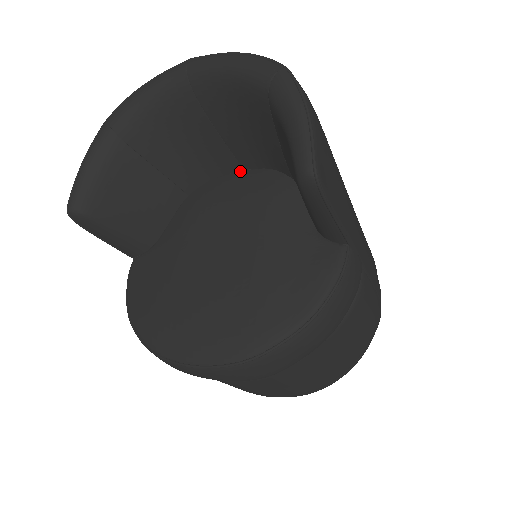
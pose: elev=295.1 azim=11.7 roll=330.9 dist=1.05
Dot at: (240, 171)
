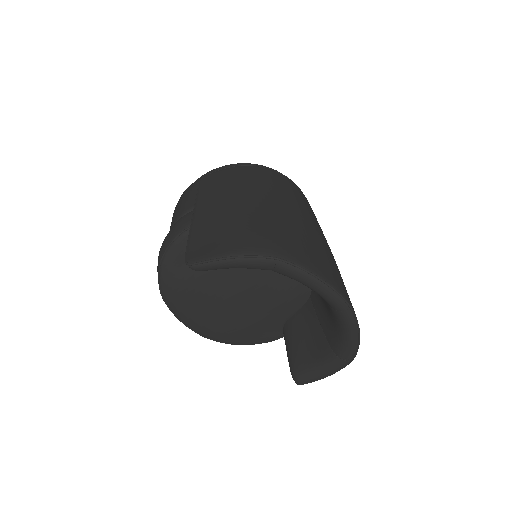
Dot at: occluded
